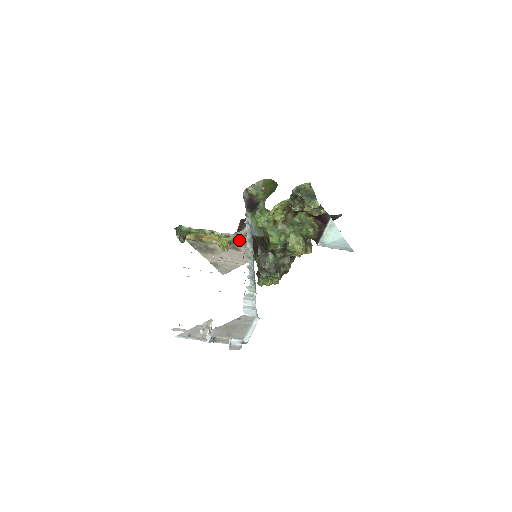
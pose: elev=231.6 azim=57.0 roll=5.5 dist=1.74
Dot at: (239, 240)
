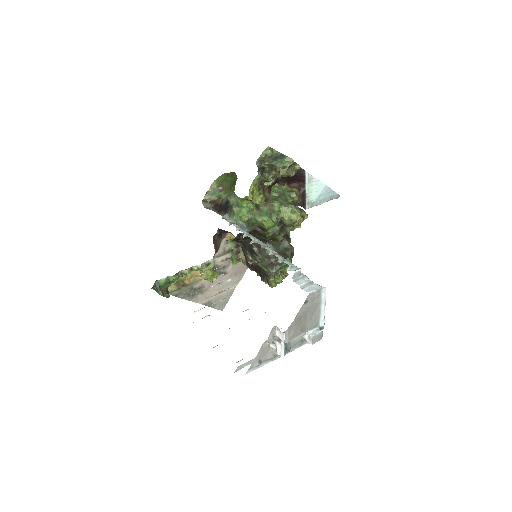
Dot at: (221, 262)
